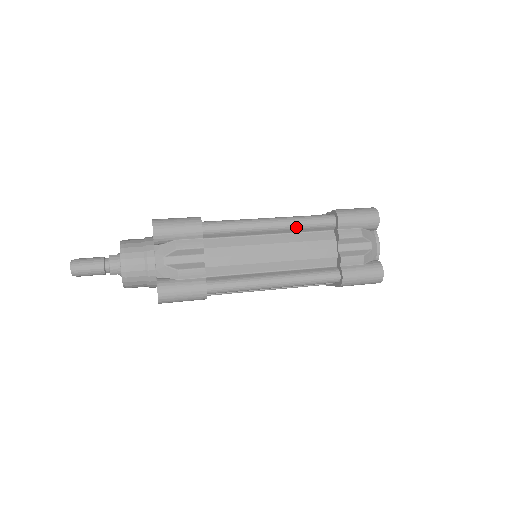
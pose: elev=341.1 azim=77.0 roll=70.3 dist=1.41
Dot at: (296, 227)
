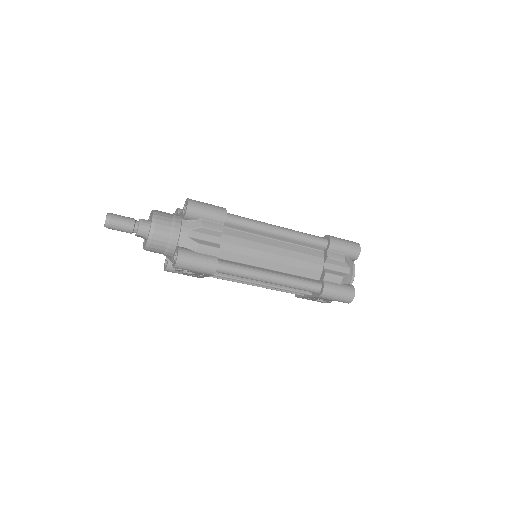
Dot at: (296, 239)
